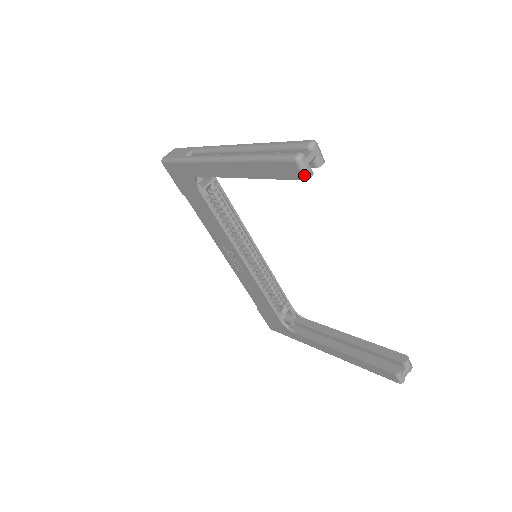
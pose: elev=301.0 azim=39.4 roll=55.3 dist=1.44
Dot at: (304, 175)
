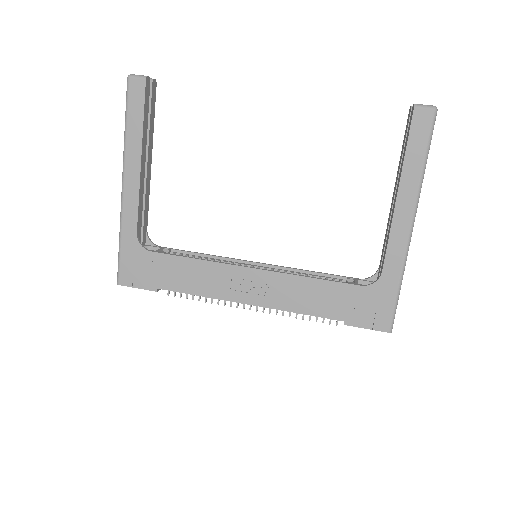
Dot at: (142, 77)
